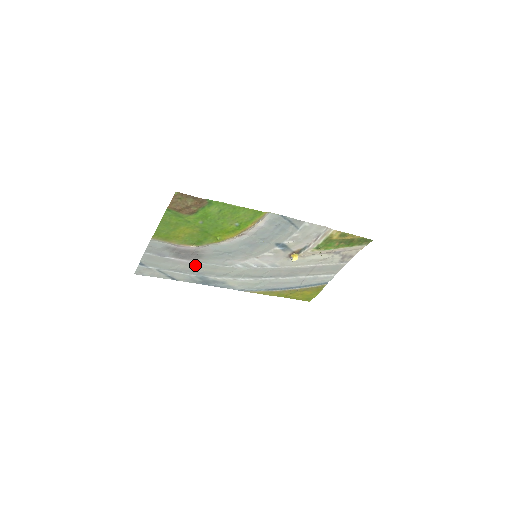
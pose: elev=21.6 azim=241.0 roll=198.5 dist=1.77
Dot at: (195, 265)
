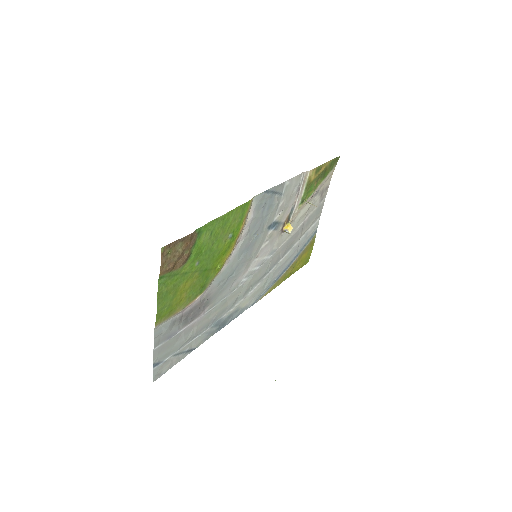
Dot at: (206, 316)
